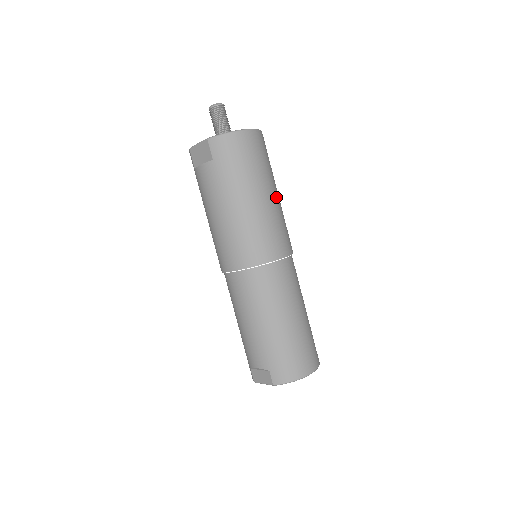
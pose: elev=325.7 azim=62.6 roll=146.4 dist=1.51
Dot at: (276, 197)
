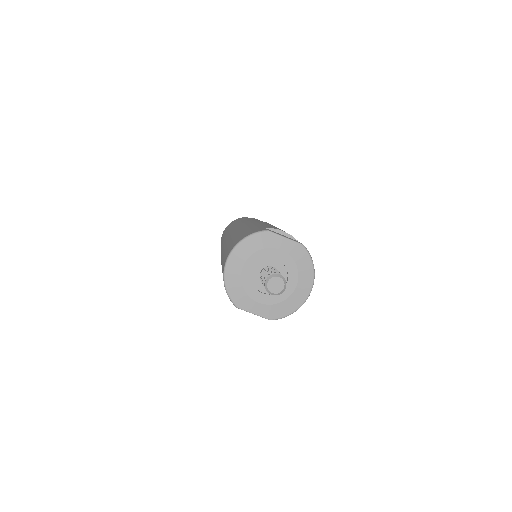
Dot at: occluded
